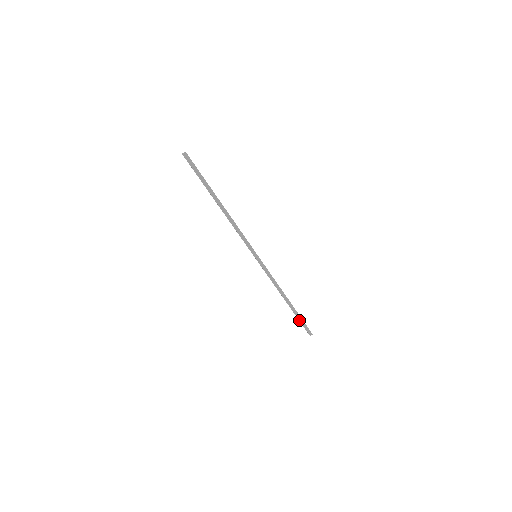
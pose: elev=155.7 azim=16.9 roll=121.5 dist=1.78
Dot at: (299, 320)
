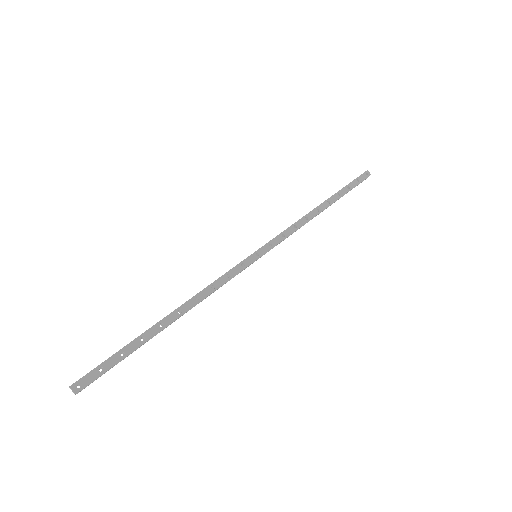
Dot at: occluded
